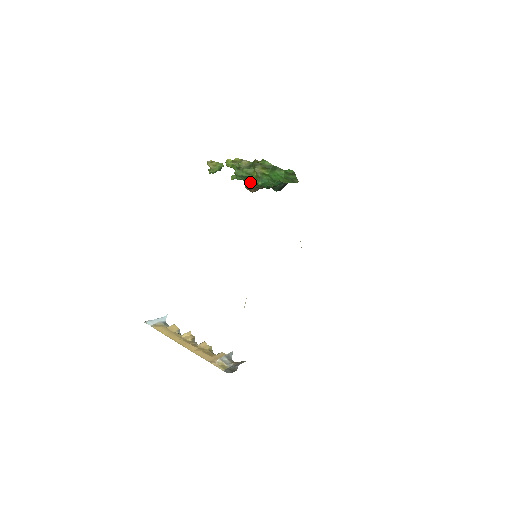
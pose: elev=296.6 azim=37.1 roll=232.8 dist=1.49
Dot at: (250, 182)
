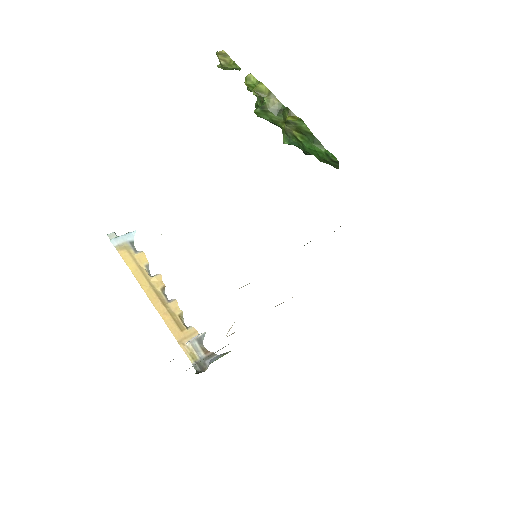
Dot at: occluded
